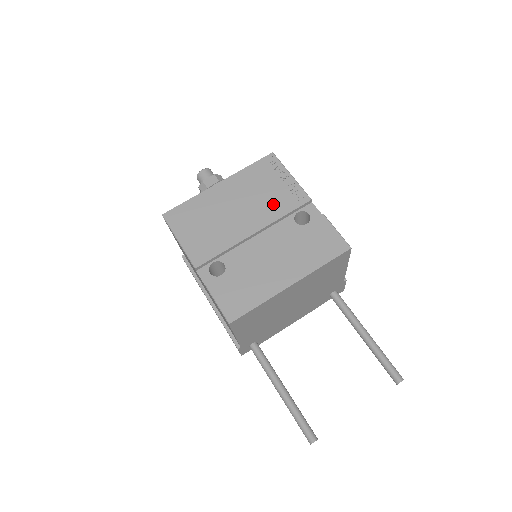
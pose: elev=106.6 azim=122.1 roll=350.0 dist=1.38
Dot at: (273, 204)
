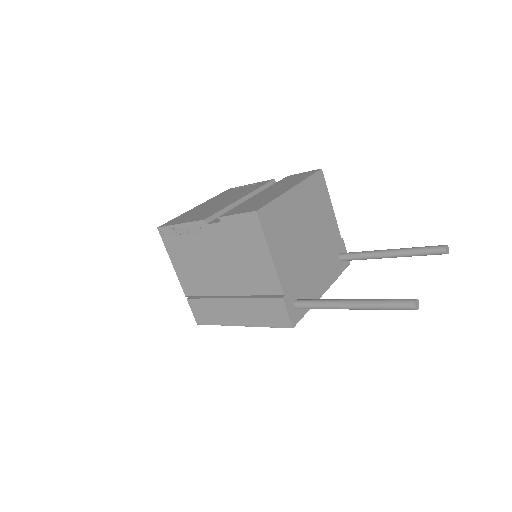
Dot at: (247, 190)
